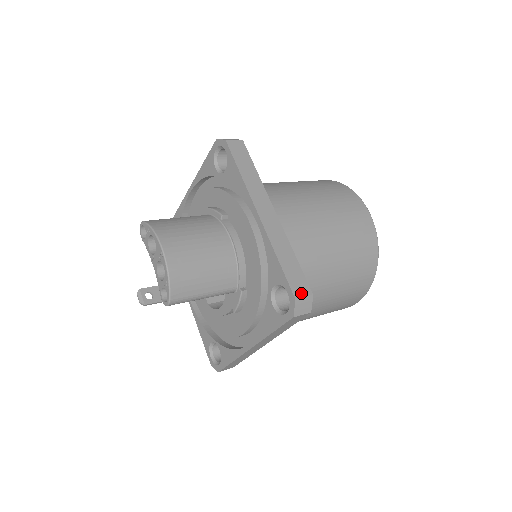
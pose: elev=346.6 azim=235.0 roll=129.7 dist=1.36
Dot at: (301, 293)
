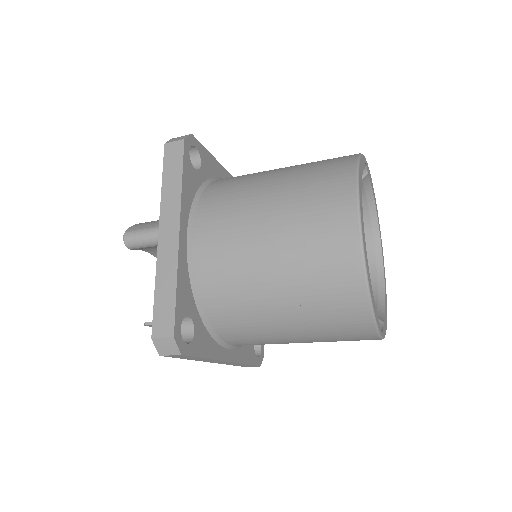
Dot at: occluded
